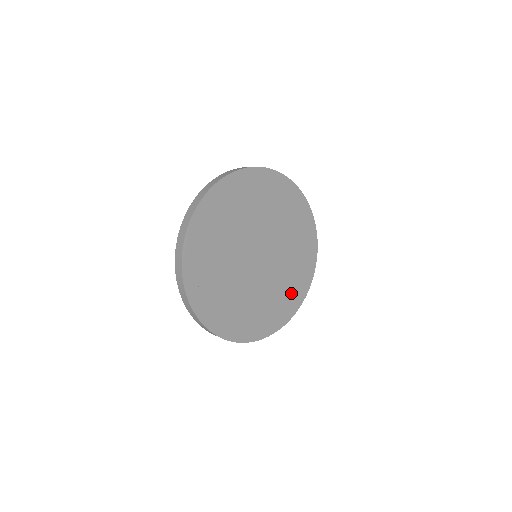
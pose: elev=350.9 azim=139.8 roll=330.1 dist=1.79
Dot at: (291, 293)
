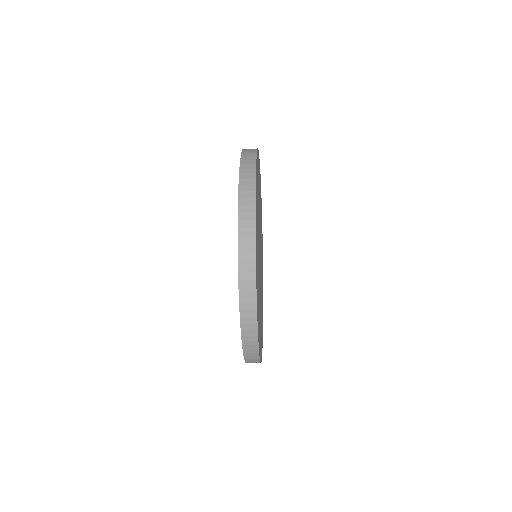
Dot at: occluded
